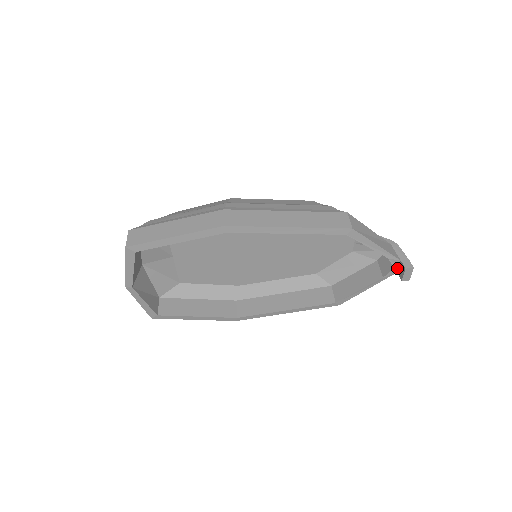
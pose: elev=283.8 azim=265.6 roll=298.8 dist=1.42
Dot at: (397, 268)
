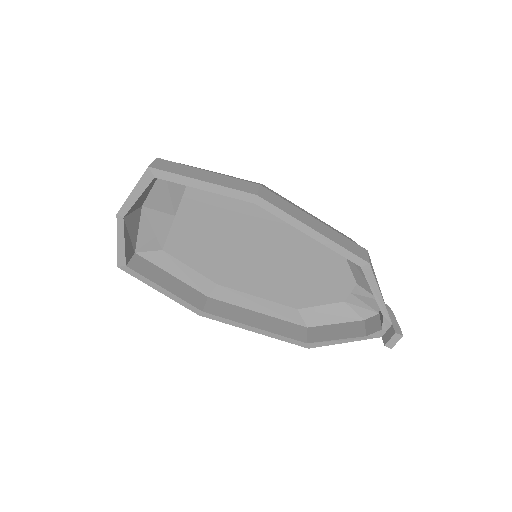
Dot at: (384, 332)
